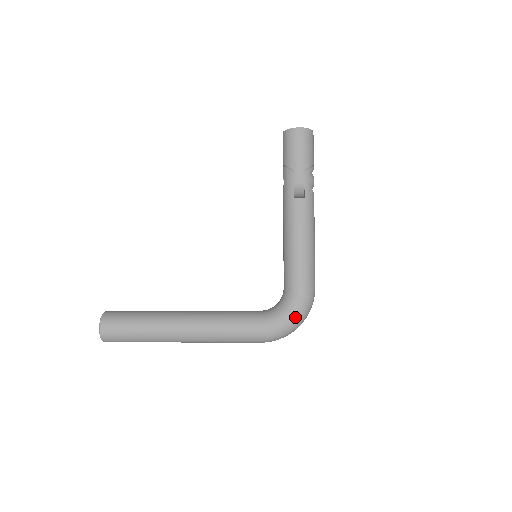
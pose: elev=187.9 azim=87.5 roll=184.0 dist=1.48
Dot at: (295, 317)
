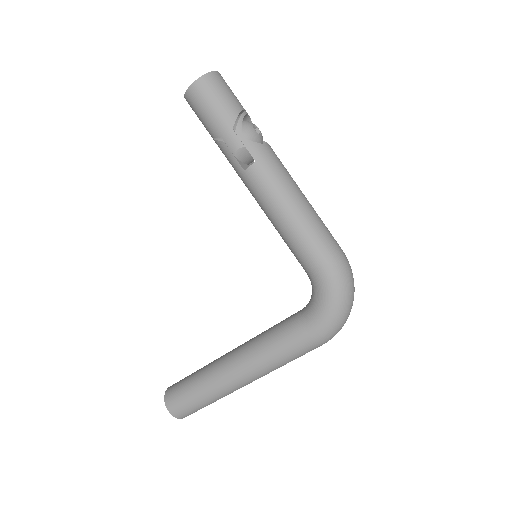
Dot at: (336, 303)
